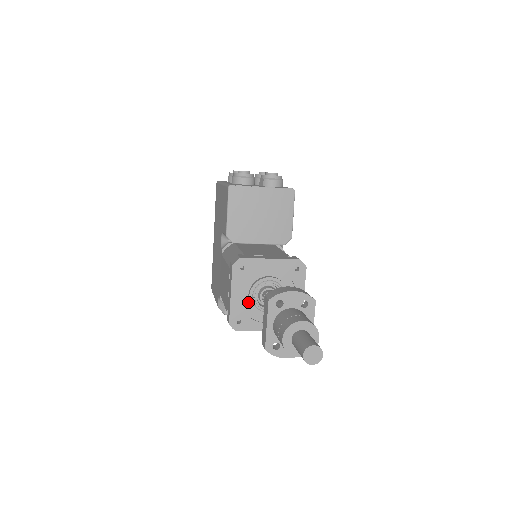
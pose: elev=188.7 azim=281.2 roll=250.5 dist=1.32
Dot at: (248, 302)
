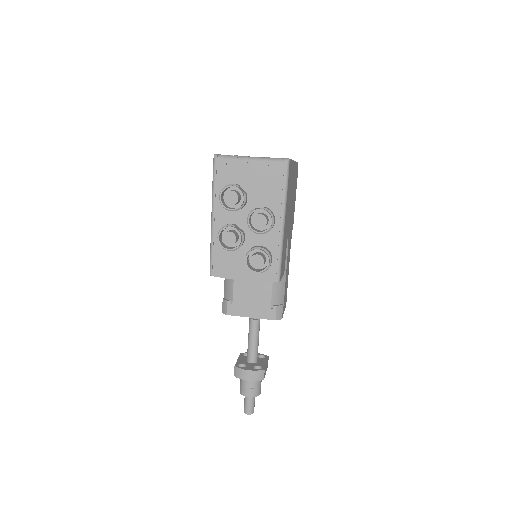
Dot at: occluded
